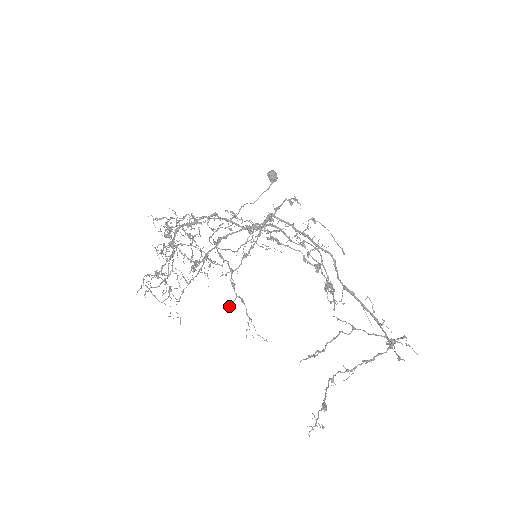
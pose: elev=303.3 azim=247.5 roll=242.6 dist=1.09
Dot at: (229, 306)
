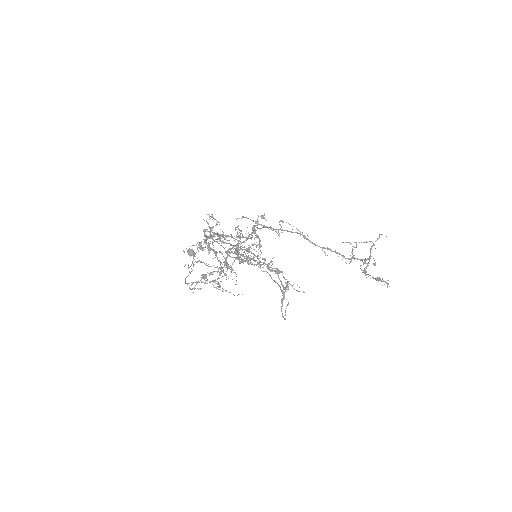
Dot at: (275, 271)
